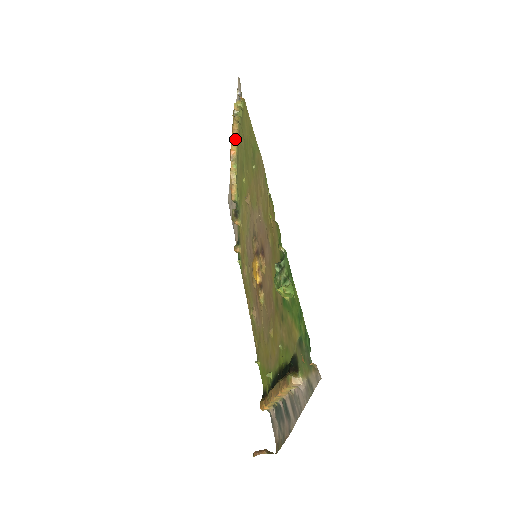
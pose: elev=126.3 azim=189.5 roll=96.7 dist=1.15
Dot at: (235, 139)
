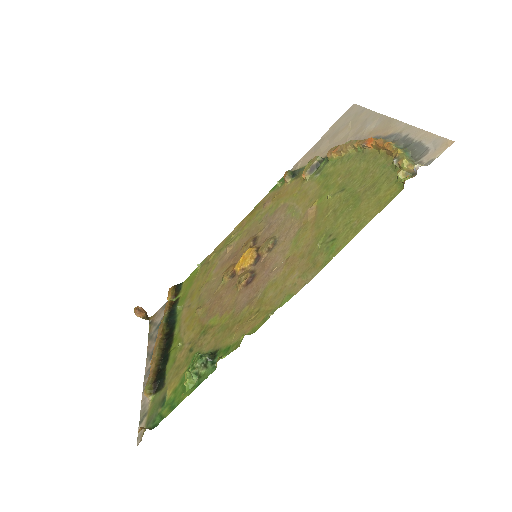
Dot at: (382, 148)
